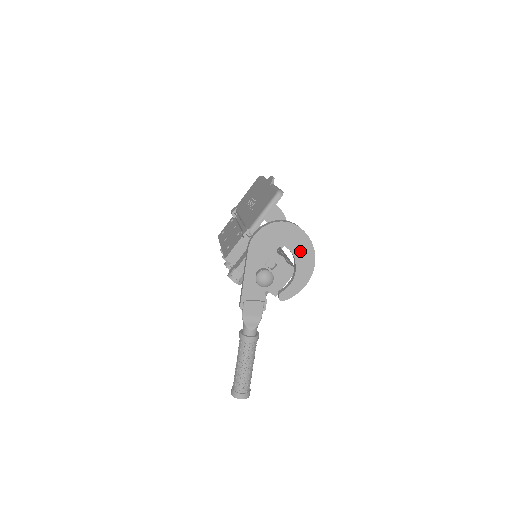
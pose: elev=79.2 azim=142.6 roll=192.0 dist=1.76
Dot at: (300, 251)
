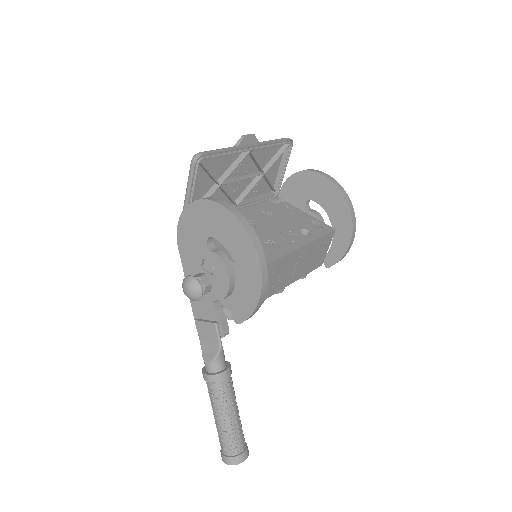
Dot at: (234, 243)
